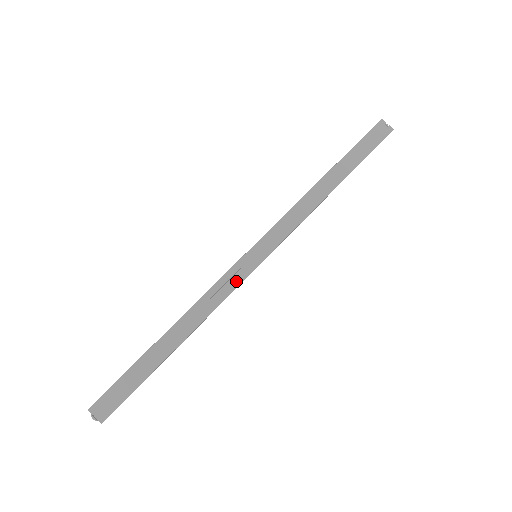
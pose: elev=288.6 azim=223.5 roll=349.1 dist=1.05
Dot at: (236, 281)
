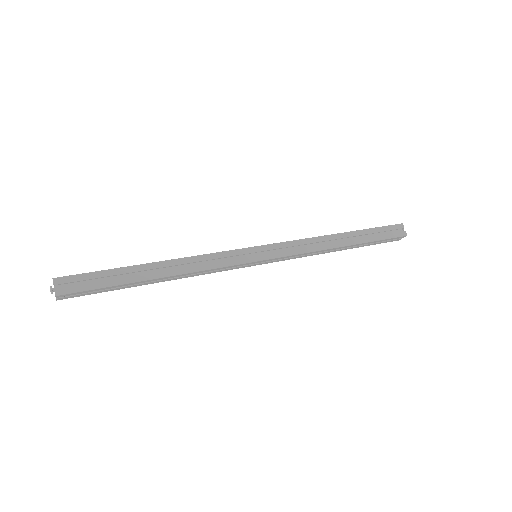
Dot at: (227, 252)
